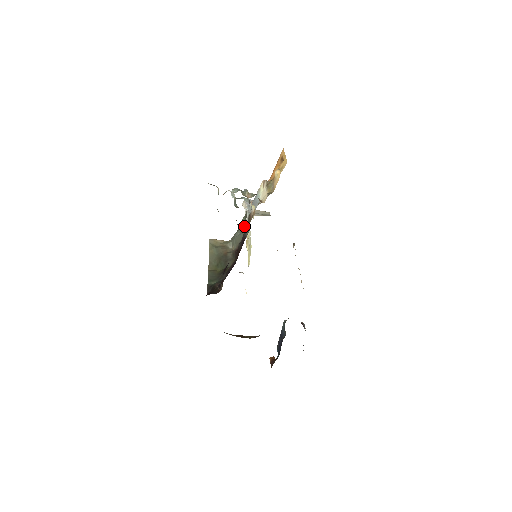
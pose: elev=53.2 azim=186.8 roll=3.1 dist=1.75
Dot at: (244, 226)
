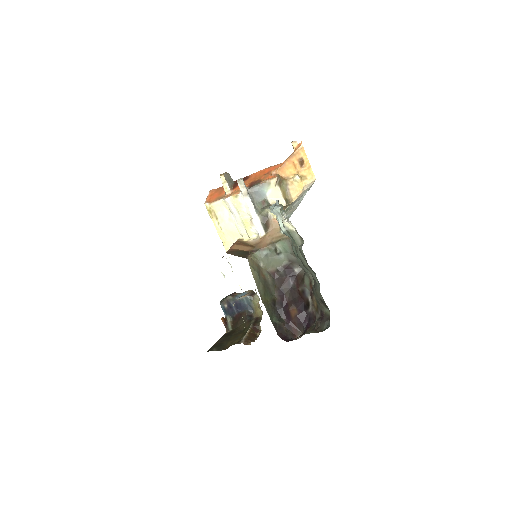
Dot at: (285, 252)
